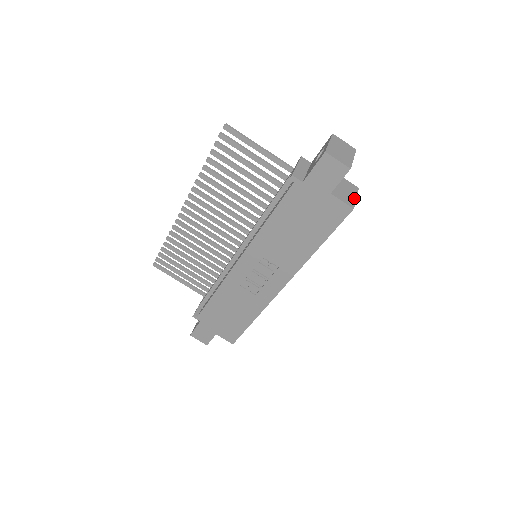
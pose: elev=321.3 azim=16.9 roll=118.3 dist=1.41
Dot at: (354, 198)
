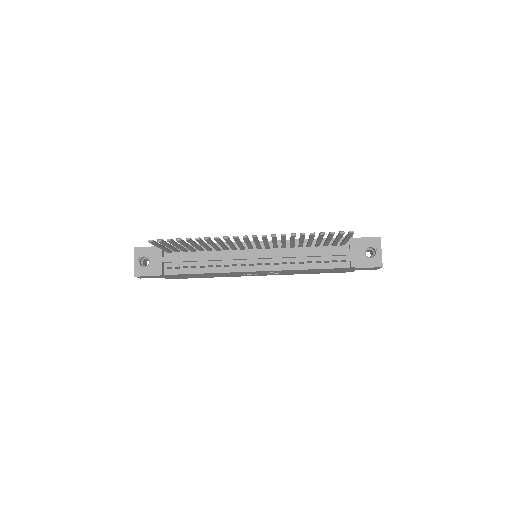
Dot at: occluded
